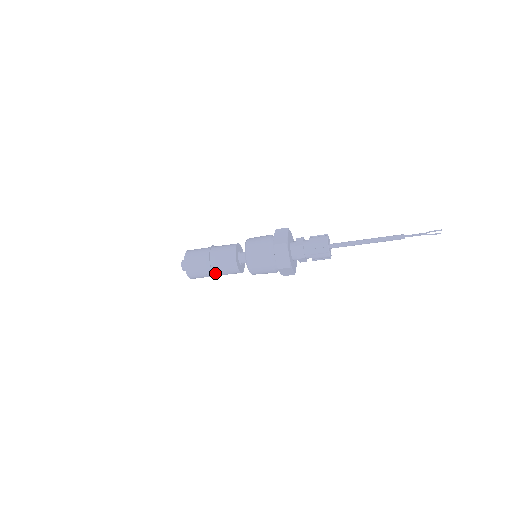
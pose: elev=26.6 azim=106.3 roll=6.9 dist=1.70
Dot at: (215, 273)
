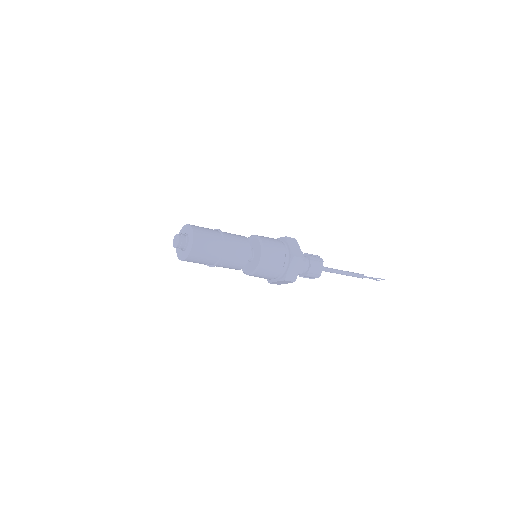
Dot at: (217, 264)
